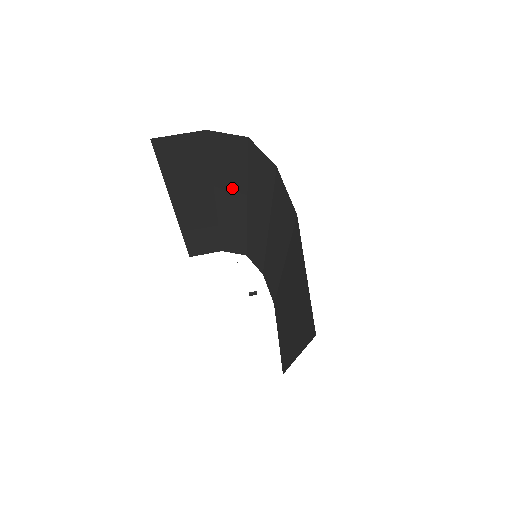
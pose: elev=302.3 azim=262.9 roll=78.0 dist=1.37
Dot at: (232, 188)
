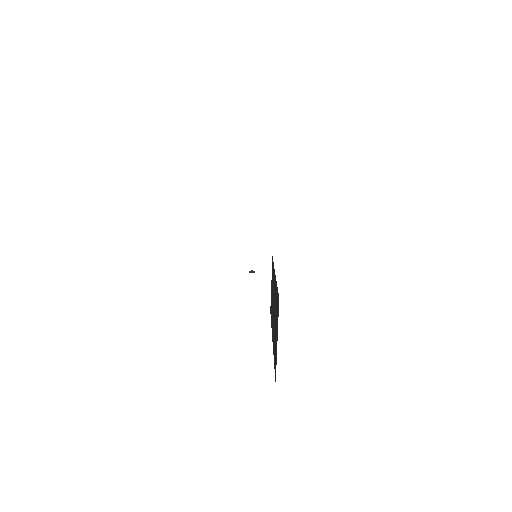
Dot at: occluded
